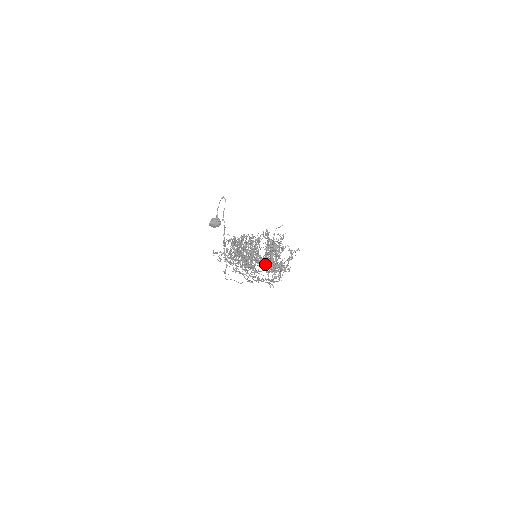
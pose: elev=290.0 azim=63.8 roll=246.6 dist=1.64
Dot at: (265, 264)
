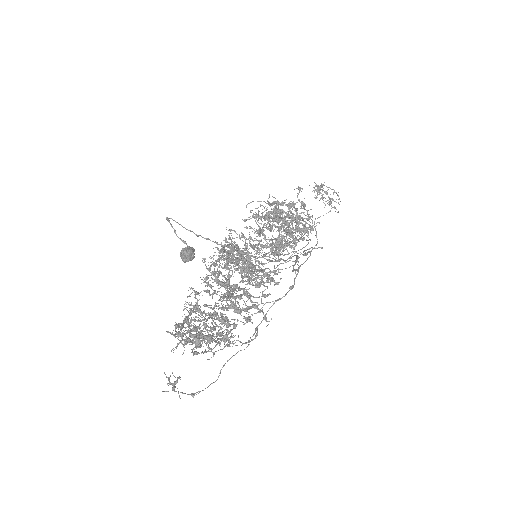
Dot at: occluded
